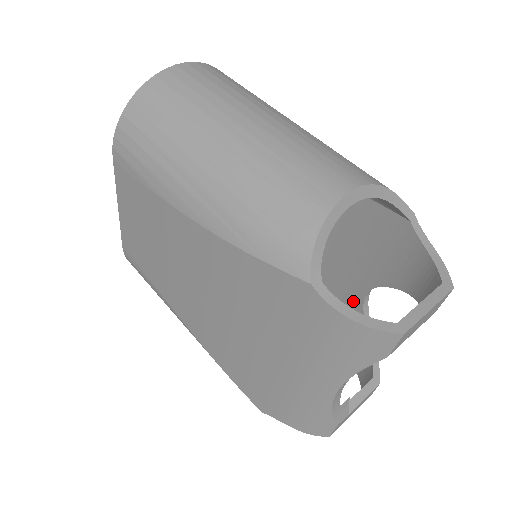
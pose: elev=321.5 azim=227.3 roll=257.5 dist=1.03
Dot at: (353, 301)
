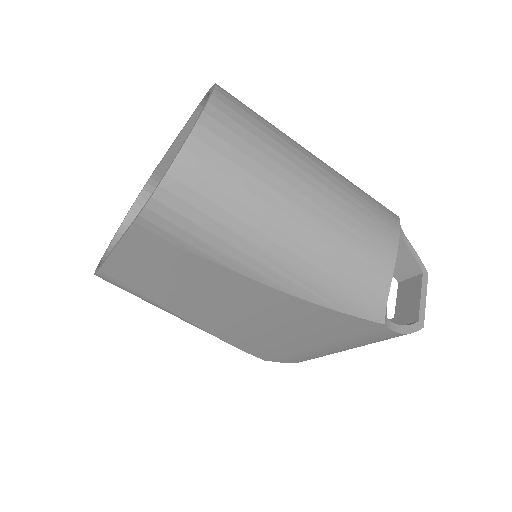
Dot at: occluded
